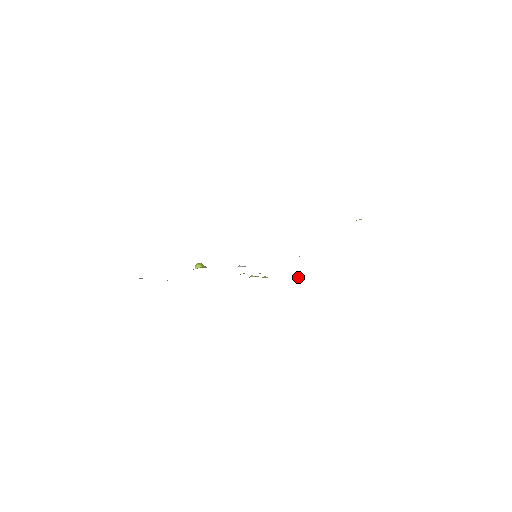
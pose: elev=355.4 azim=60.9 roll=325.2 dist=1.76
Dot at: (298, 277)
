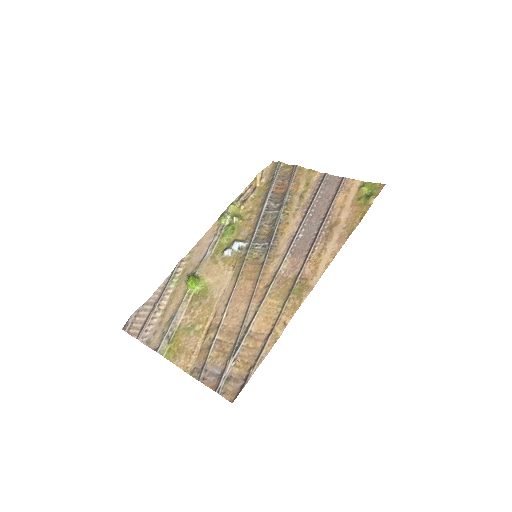
Dot at: (262, 181)
